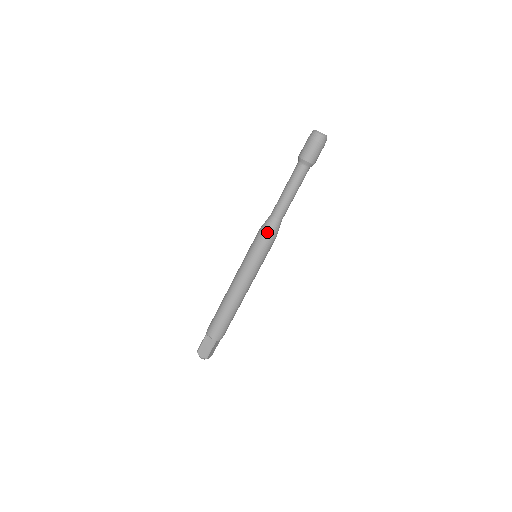
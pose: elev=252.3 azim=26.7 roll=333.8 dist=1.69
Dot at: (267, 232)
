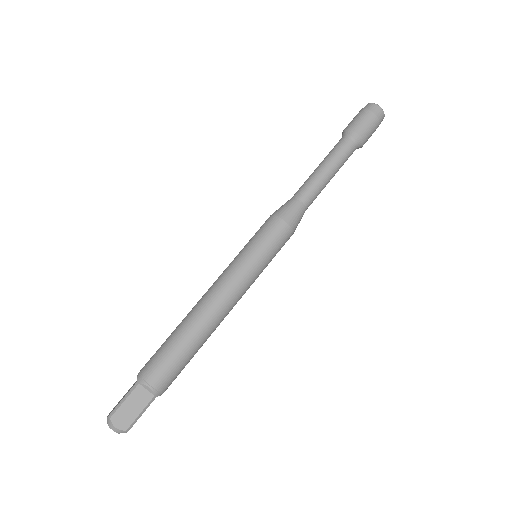
Dot at: (274, 212)
